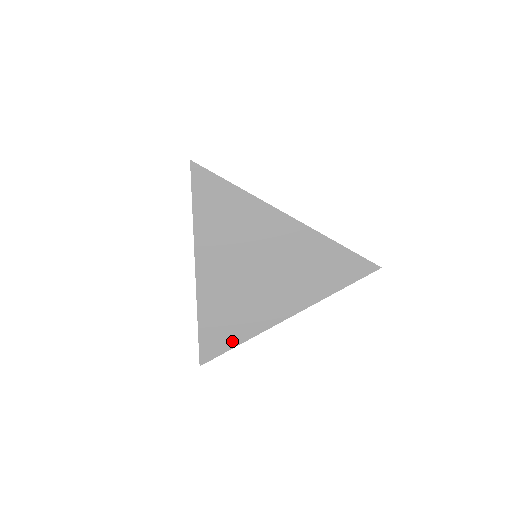
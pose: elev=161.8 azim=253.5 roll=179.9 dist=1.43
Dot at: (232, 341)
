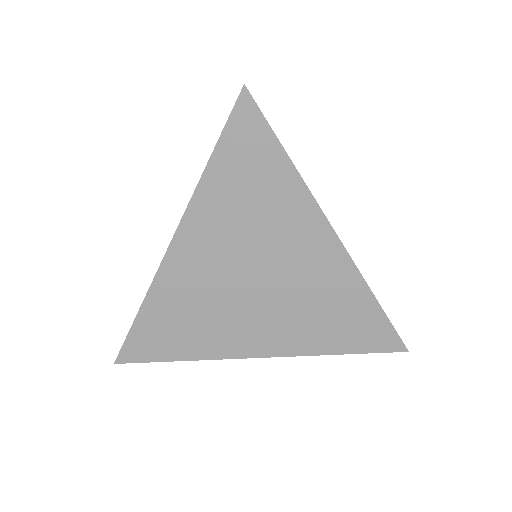
Dot at: (173, 352)
